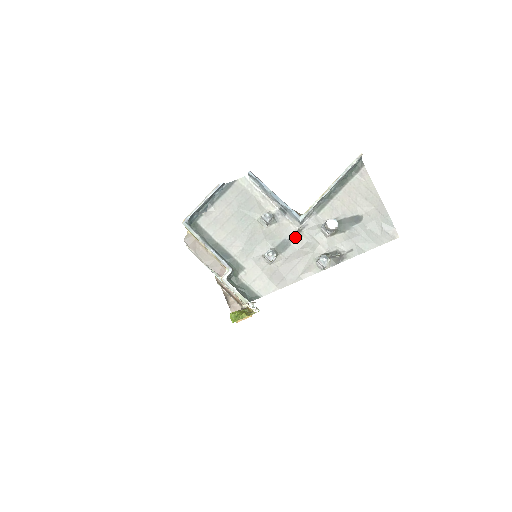
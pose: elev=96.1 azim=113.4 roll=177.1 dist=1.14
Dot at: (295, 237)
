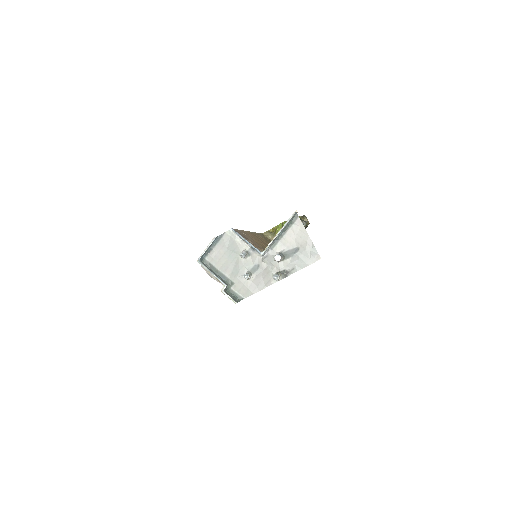
Dot at: (261, 263)
